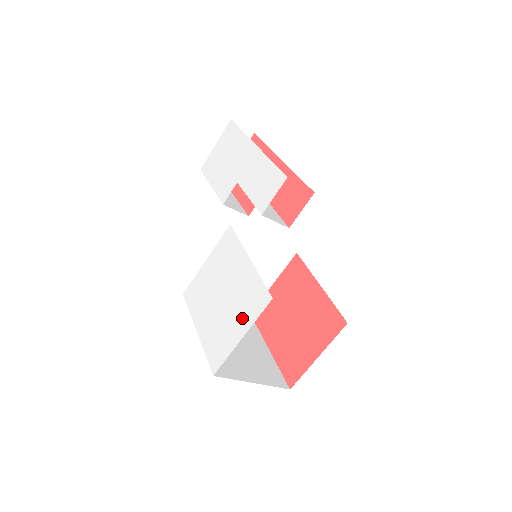
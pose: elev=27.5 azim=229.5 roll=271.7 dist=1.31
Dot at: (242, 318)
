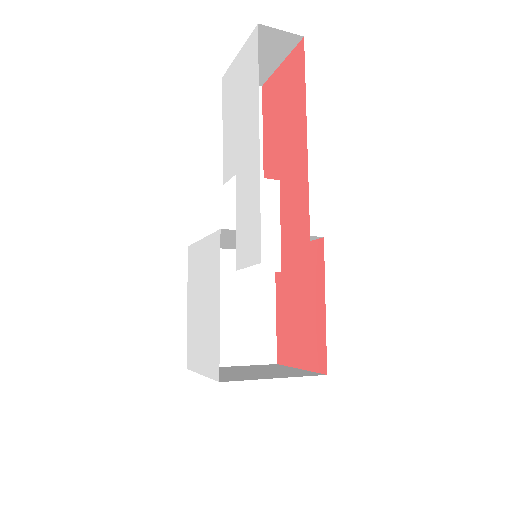
Dot at: (204, 357)
